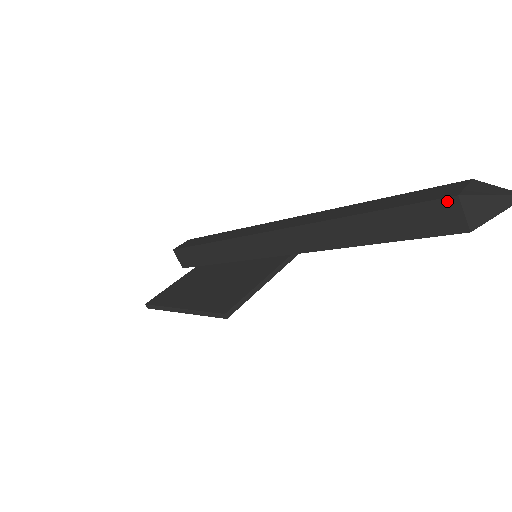
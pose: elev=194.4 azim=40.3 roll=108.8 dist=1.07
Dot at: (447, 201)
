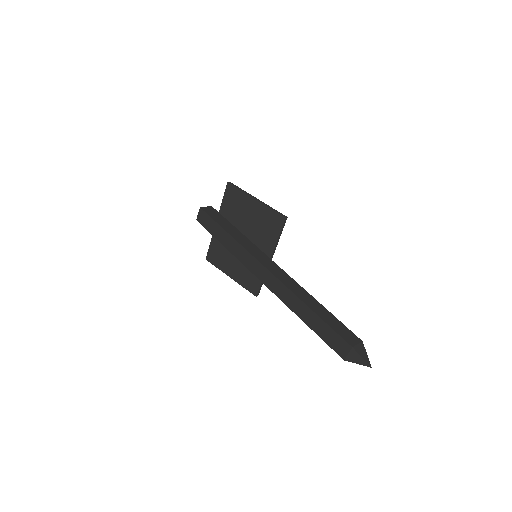
Dot at: (341, 356)
